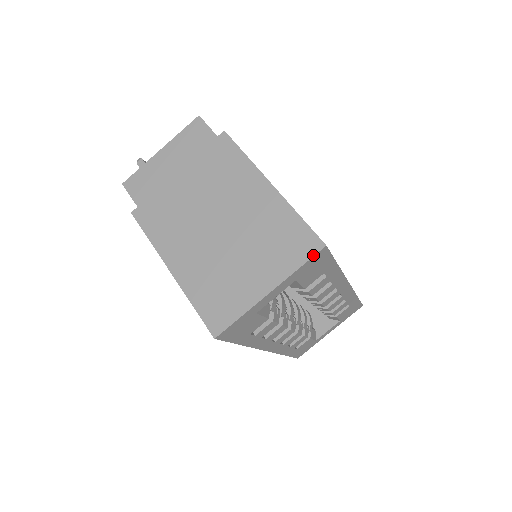
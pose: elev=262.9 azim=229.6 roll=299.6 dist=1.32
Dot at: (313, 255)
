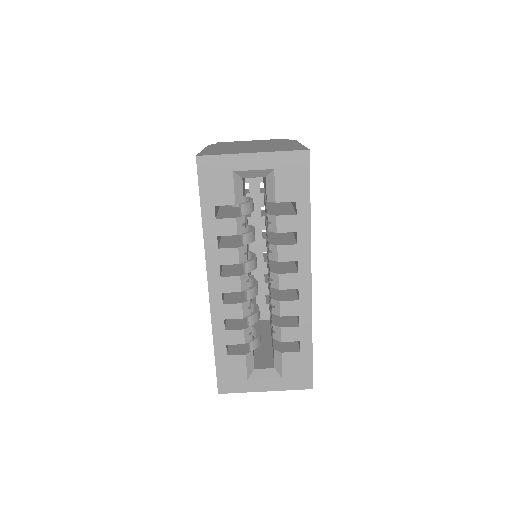
Dot at: (297, 150)
